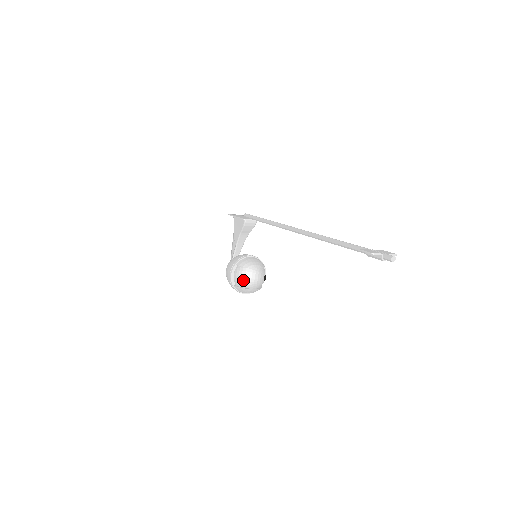
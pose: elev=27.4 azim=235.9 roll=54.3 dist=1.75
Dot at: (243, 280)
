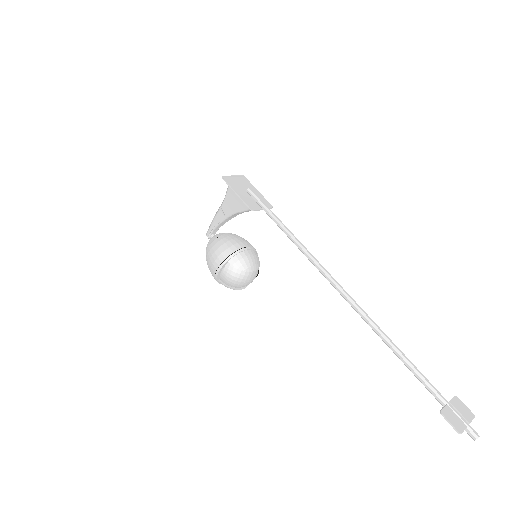
Dot at: (234, 282)
